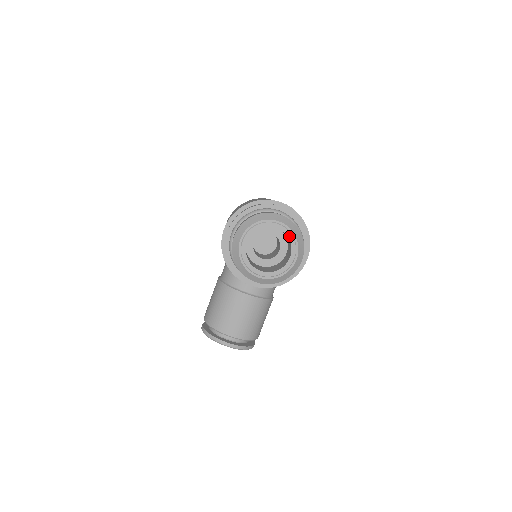
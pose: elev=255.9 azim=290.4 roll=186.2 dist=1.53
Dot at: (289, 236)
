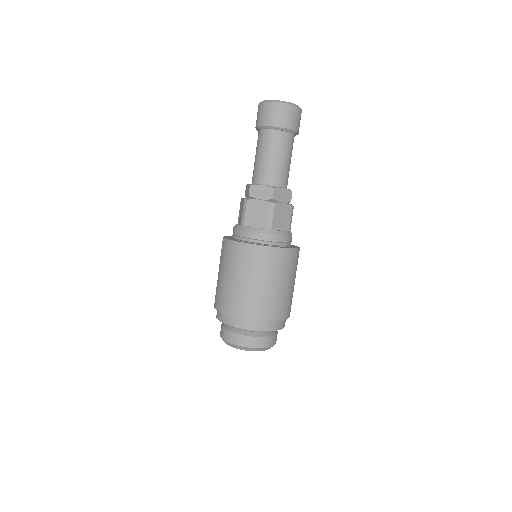
Dot at: occluded
